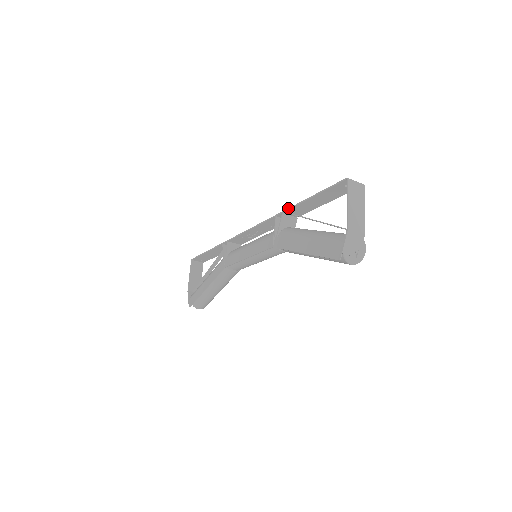
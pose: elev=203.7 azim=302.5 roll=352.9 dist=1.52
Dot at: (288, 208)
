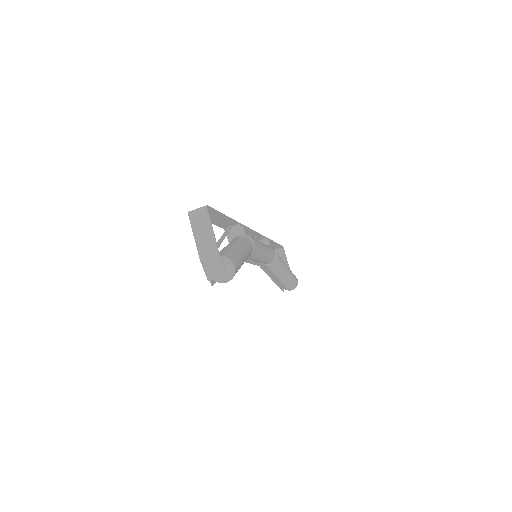
Dot at: (220, 226)
